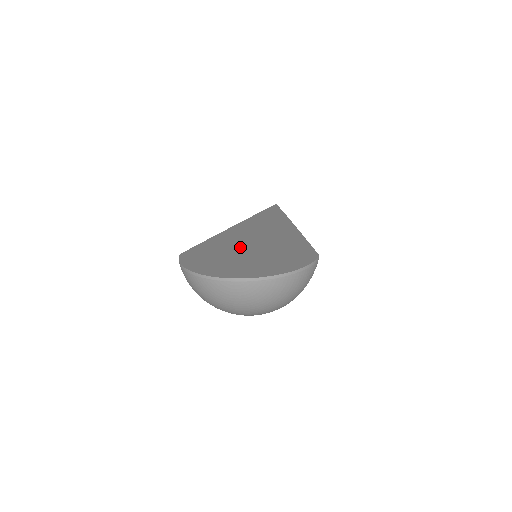
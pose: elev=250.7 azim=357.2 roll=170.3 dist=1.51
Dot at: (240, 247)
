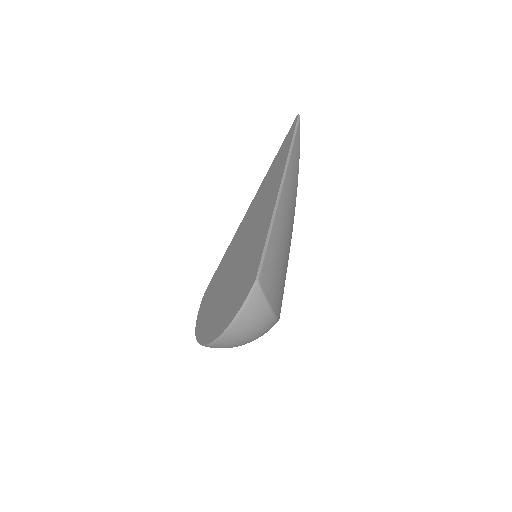
Dot at: (230, 268)
